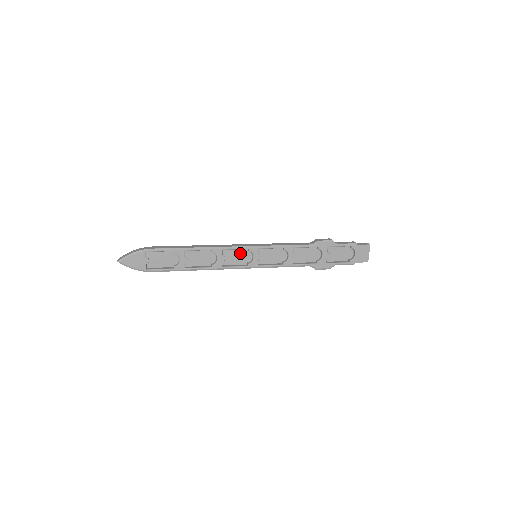
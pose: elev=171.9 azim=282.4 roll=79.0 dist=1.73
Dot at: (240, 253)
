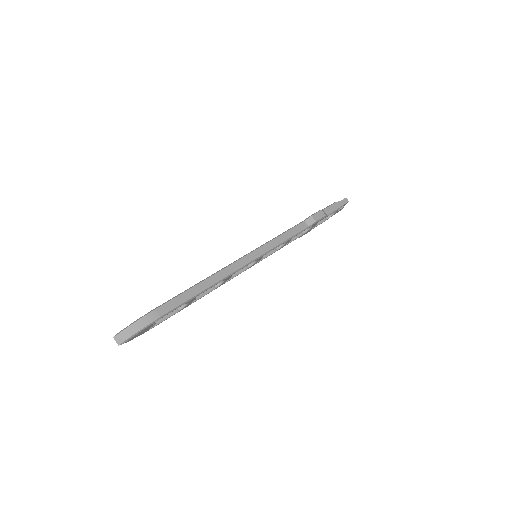
Dot at: occluded
